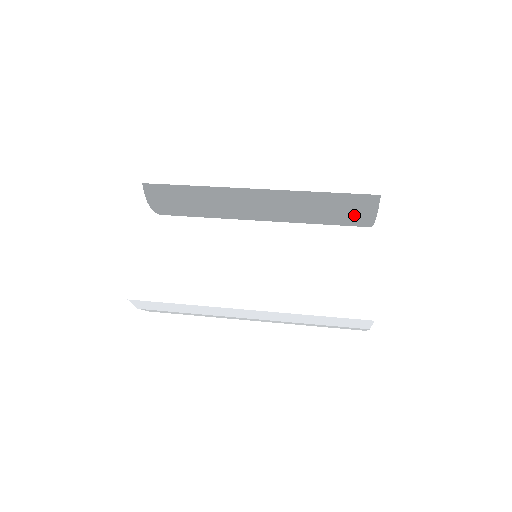
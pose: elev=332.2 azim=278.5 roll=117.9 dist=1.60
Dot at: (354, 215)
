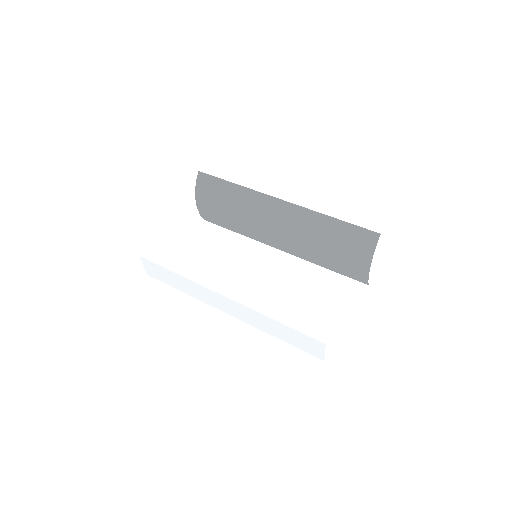
Dot at: (353, 251)
